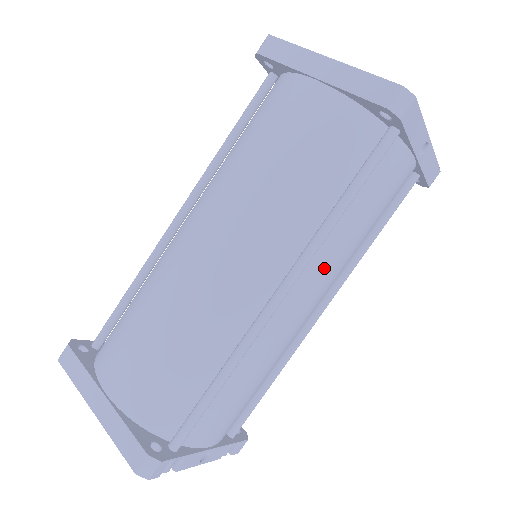
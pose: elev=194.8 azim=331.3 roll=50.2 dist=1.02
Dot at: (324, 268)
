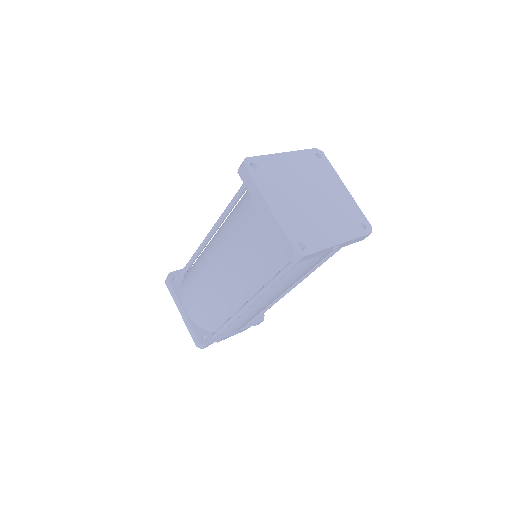
Dot at: (278, 289)
